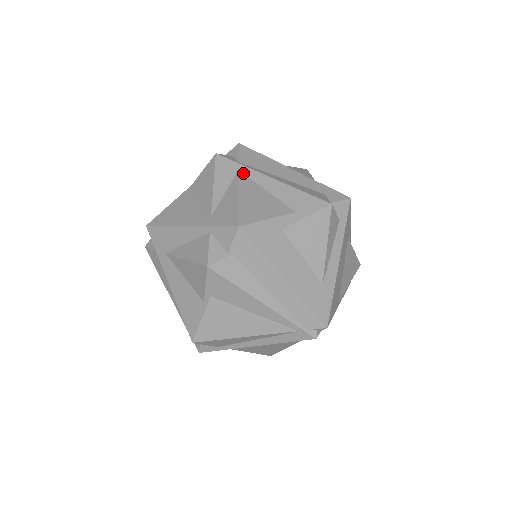
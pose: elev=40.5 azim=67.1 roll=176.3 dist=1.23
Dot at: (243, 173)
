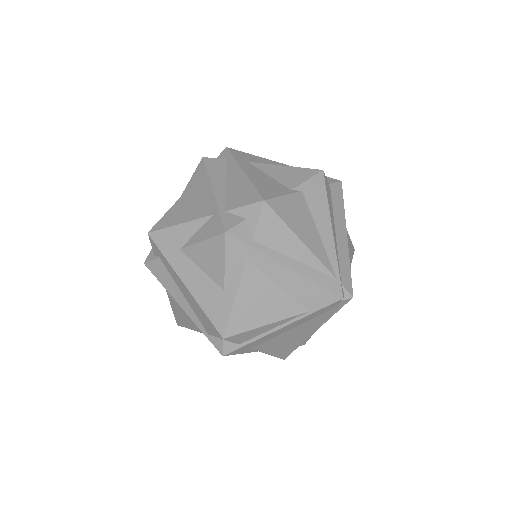
Dot at: occluded
